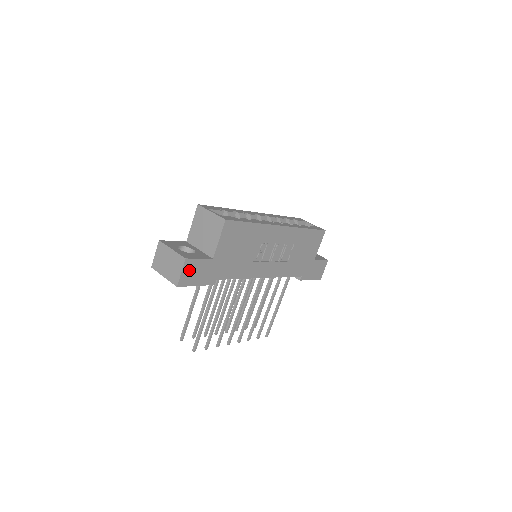
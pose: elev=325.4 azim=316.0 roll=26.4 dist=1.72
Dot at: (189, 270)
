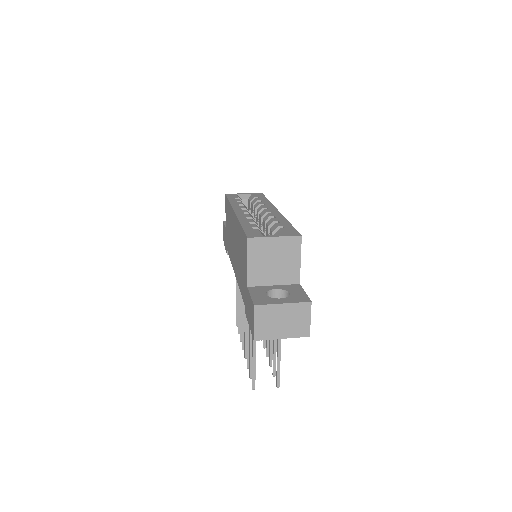
Dot at: occluded
